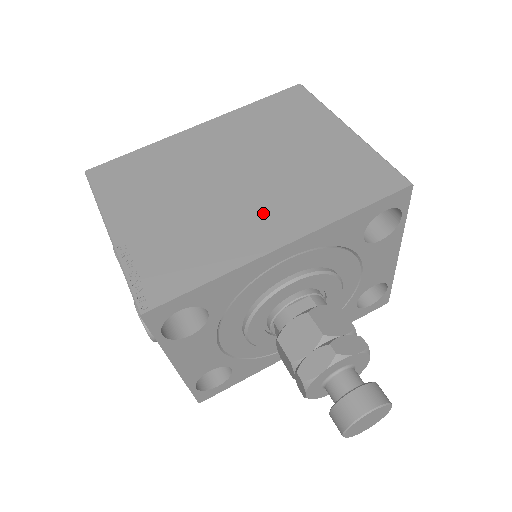
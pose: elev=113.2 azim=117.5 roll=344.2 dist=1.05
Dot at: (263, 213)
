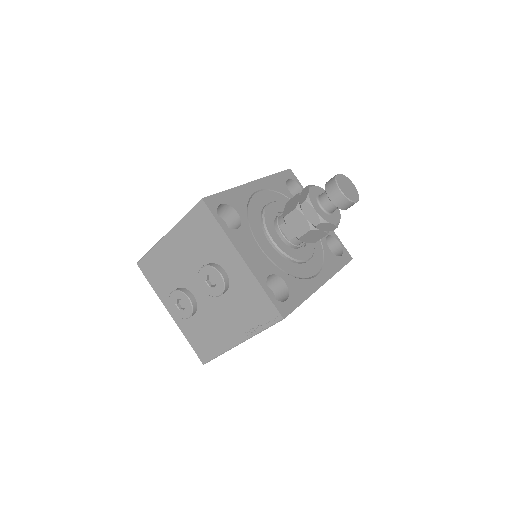
Dot at: occluded
